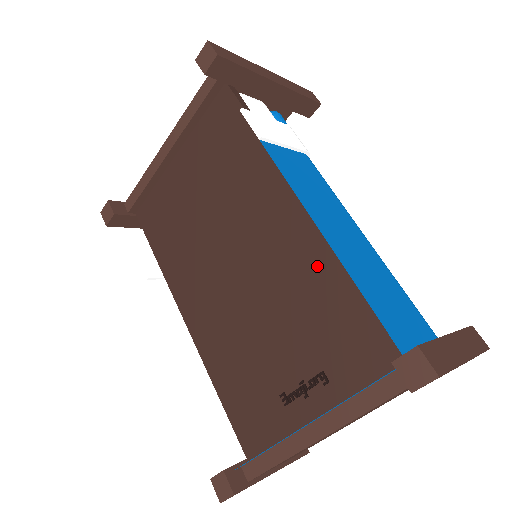
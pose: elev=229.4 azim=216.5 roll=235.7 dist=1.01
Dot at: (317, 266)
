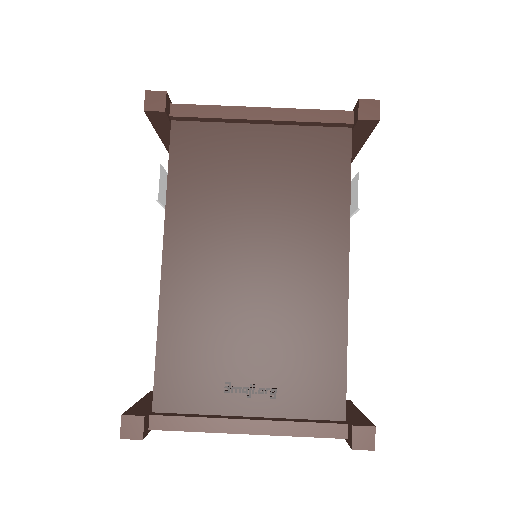
Dot at: (325, 320)
